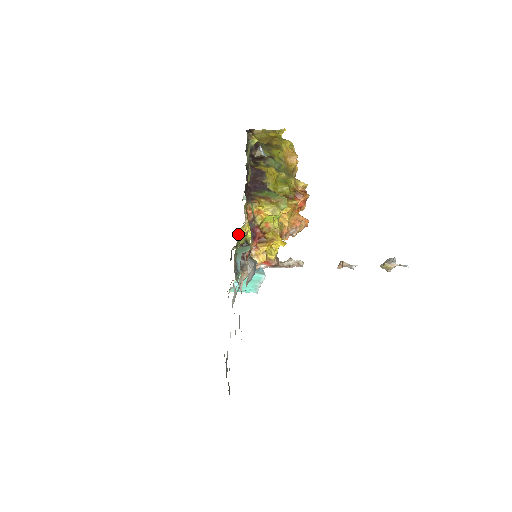
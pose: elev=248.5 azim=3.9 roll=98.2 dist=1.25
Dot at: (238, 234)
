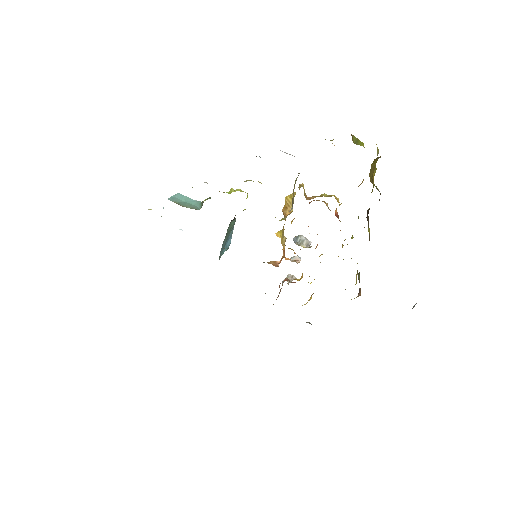
Dot at: occluded
